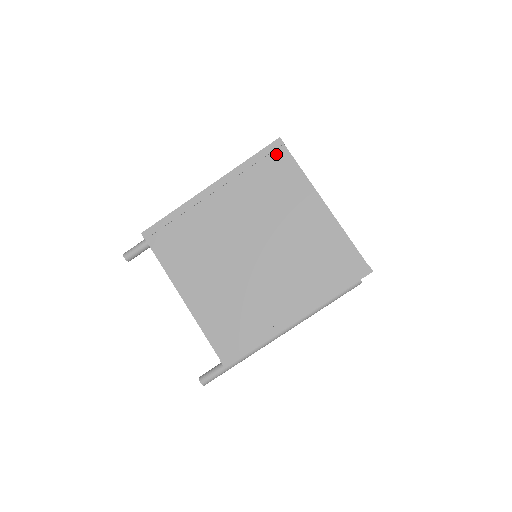
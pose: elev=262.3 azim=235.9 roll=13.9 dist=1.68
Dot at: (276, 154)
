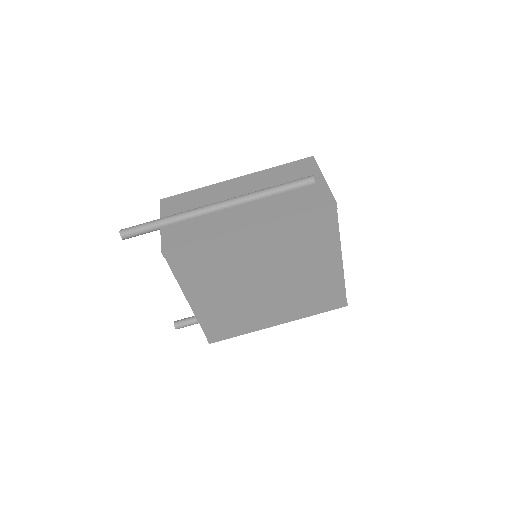
Dot at: (325, 215)
